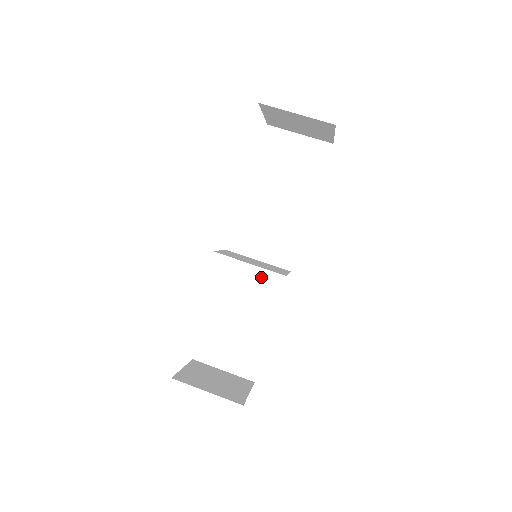
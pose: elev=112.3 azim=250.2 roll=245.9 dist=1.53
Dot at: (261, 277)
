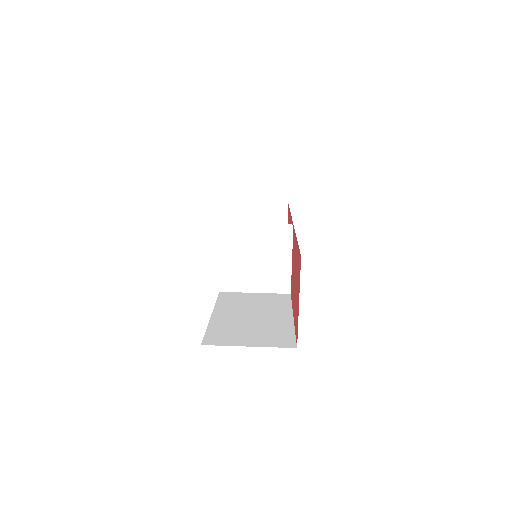
Dot at: (262, 297)
